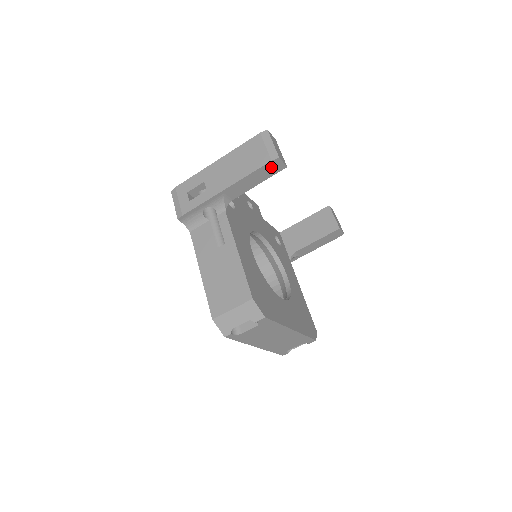
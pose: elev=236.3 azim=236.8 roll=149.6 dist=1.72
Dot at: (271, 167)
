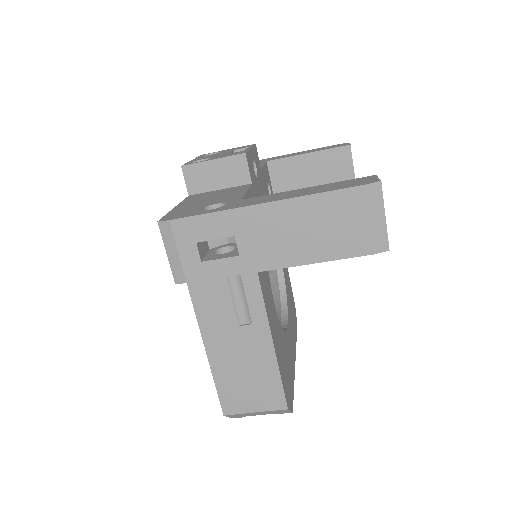
Dot at: occluded
